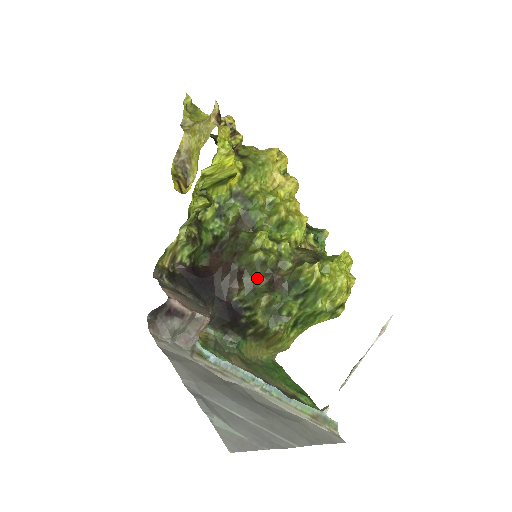
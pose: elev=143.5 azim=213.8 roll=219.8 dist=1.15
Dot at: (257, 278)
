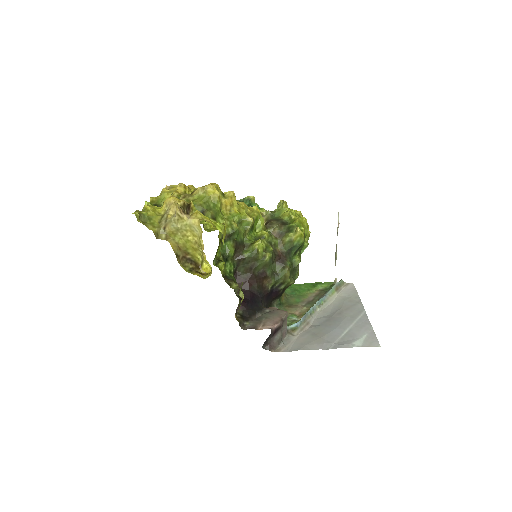
Dot at: (271, 266)
